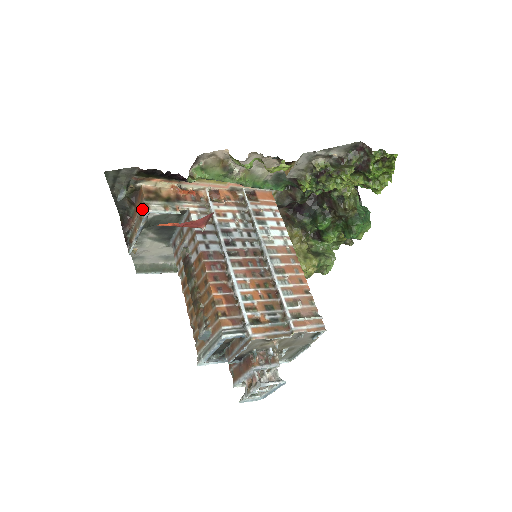
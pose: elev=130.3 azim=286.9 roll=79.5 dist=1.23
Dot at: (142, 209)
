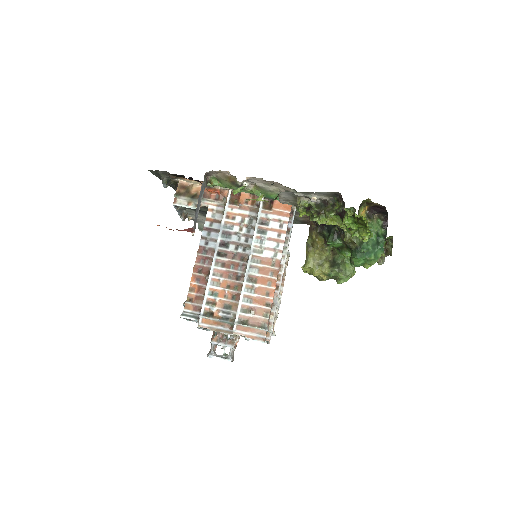
Dot at: occluded
